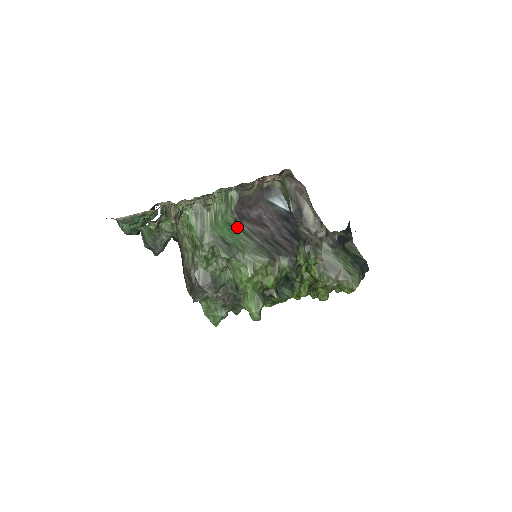
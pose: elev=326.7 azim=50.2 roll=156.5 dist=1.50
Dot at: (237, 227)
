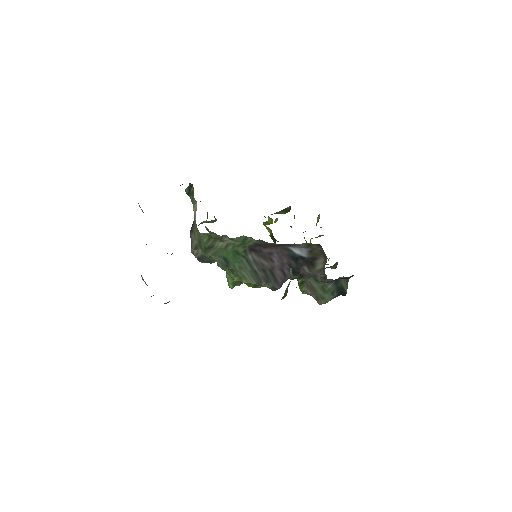
Dot at: (243, 256)
